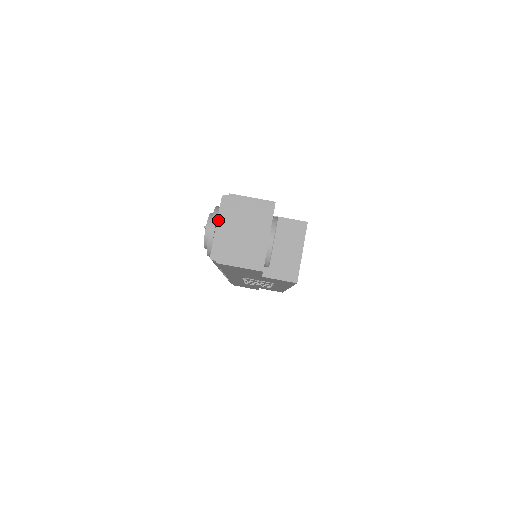
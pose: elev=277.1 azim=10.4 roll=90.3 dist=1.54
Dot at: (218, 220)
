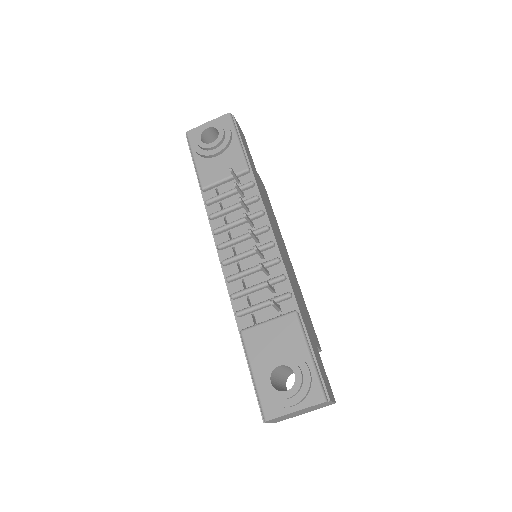
Dot at: occluded
